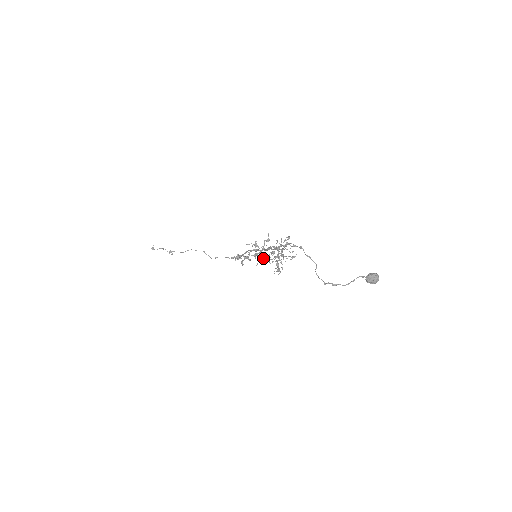
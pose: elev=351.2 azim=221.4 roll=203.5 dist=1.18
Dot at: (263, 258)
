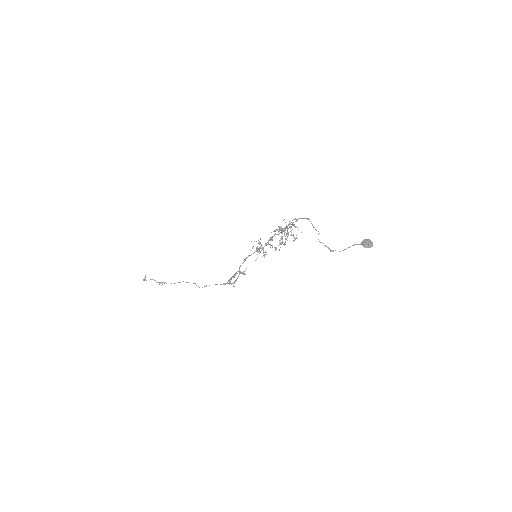
Dot at: occluded
